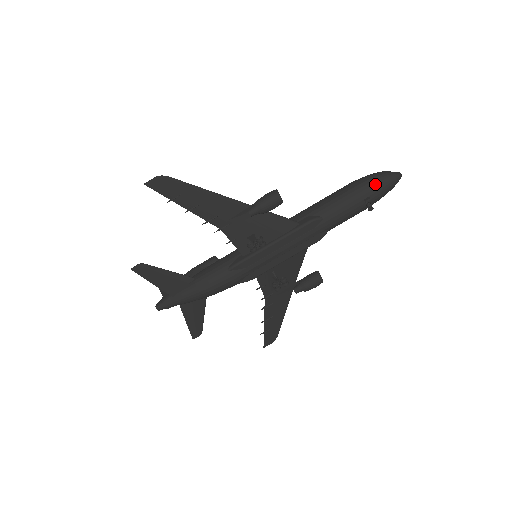
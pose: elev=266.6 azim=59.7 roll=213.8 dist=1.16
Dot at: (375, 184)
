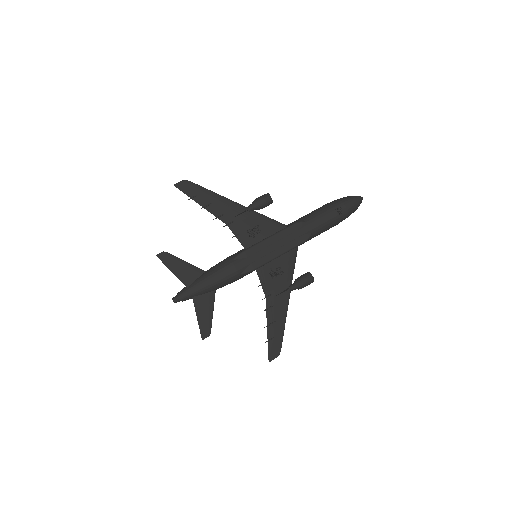
Dot at: (343, 200)
